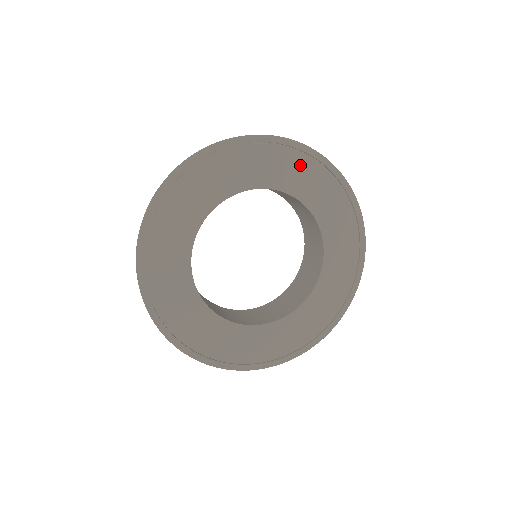
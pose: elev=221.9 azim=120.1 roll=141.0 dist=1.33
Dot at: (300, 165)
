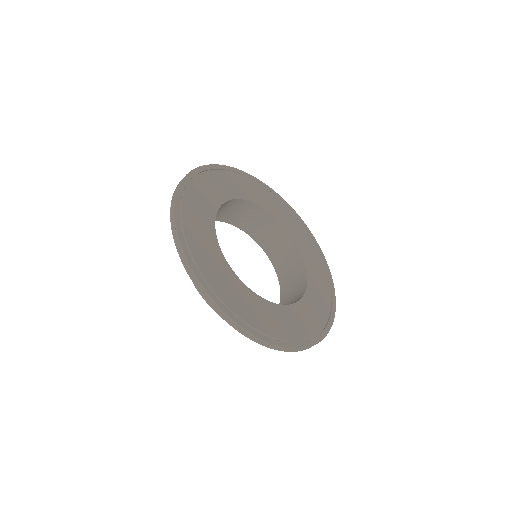
Dot at: (271, 198)
